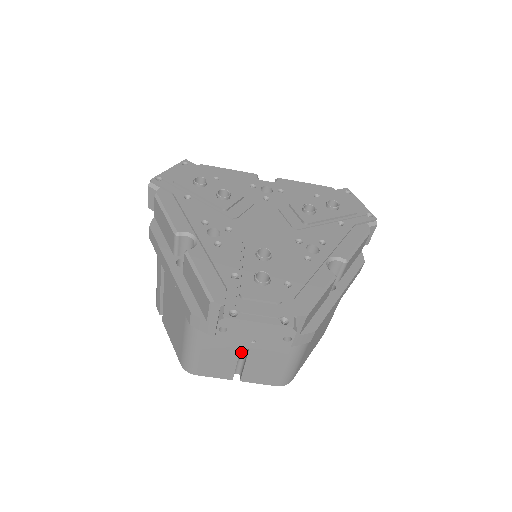
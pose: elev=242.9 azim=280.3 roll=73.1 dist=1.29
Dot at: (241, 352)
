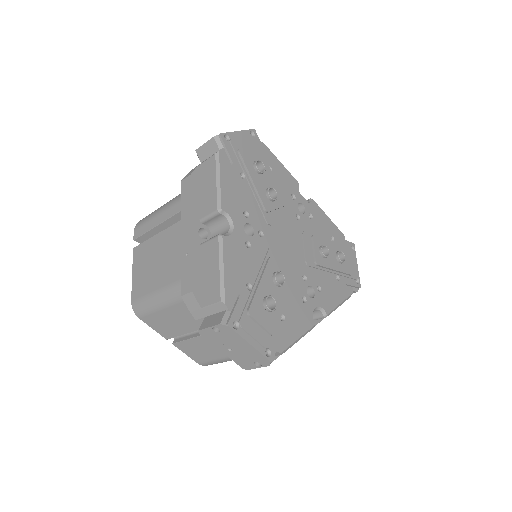
Dot at: occluded
